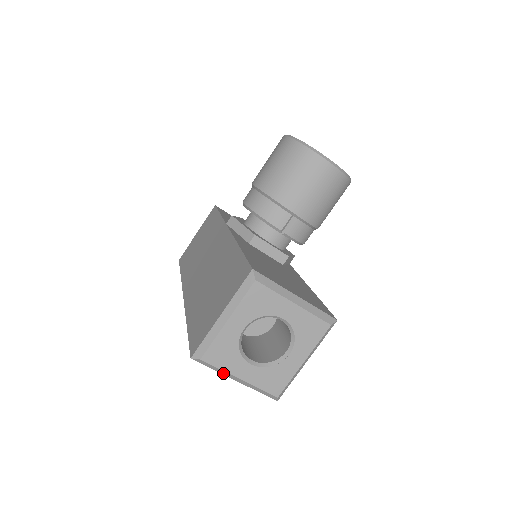
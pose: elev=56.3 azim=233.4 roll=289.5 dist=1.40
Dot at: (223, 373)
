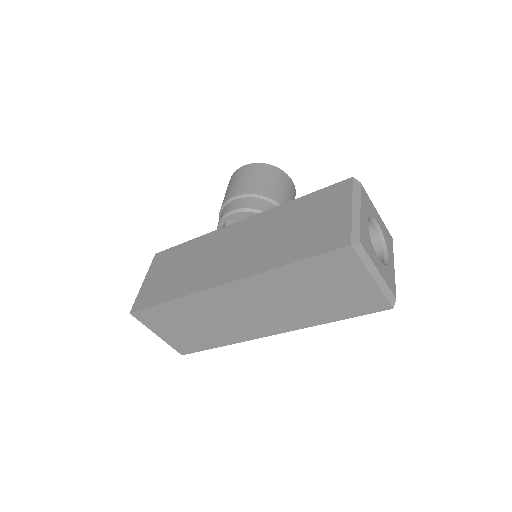
Dot at: (368, 266)
